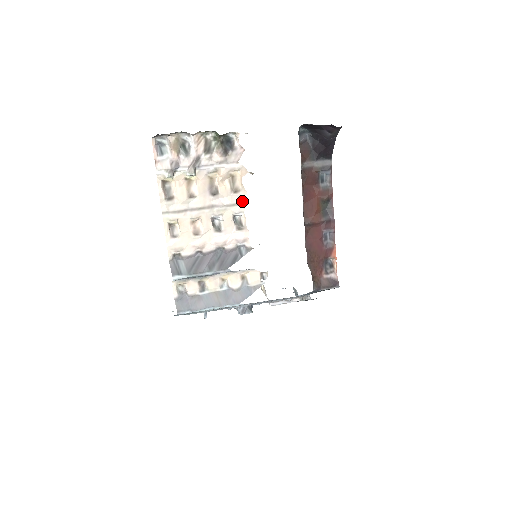
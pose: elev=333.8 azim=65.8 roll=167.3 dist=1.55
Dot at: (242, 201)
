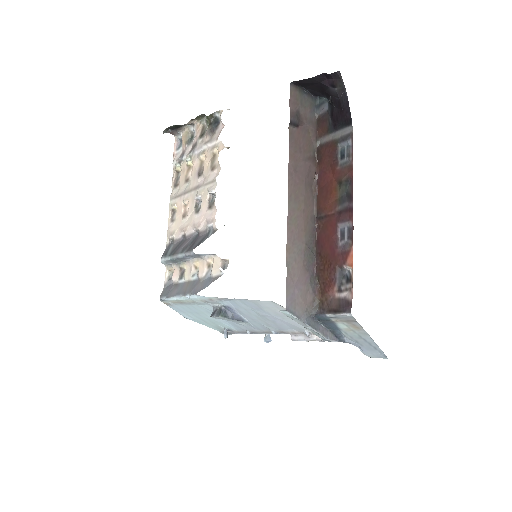
Dot at: occluded
